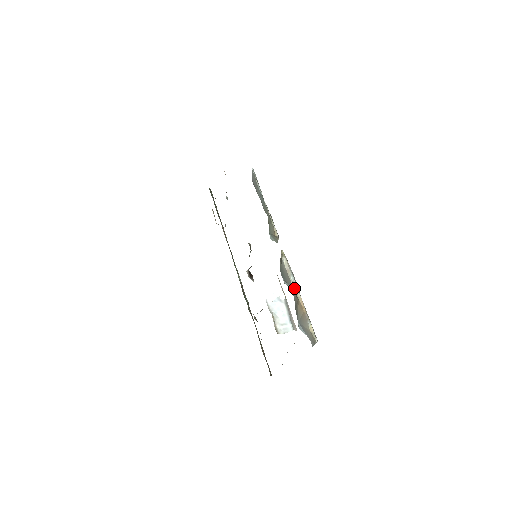
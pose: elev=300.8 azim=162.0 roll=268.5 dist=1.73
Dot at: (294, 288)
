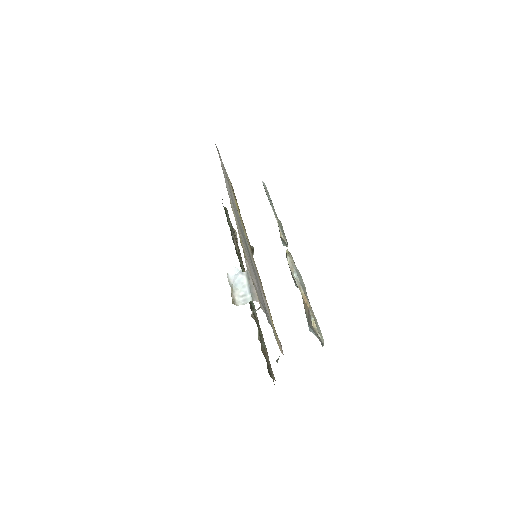
Dot at: (297, 285)
